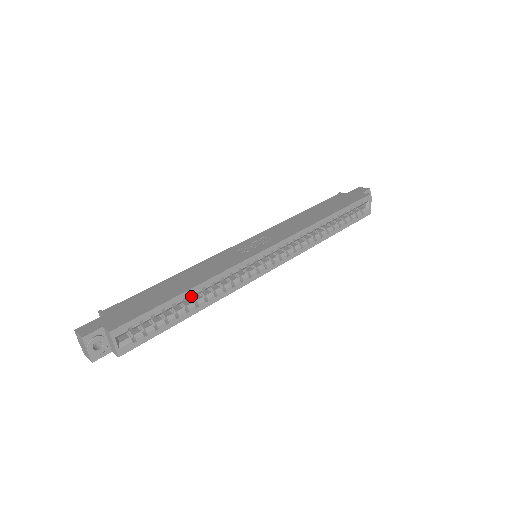
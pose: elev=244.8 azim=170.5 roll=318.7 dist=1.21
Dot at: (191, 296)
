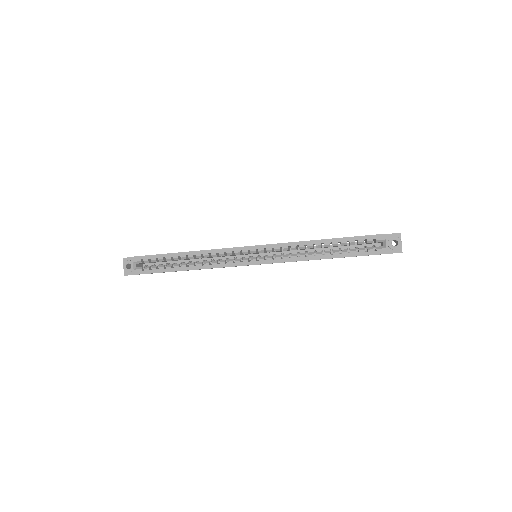
Dot at: (185, 257)
